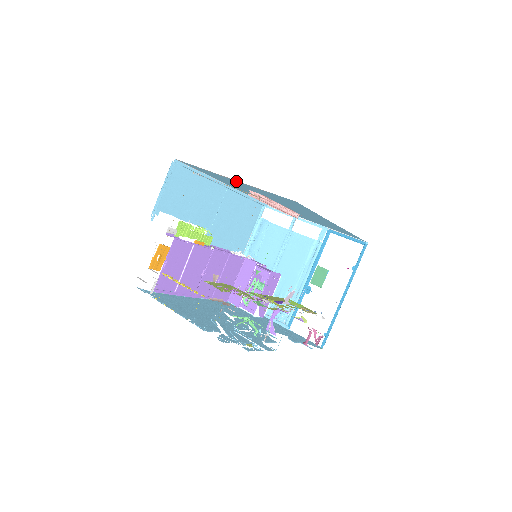
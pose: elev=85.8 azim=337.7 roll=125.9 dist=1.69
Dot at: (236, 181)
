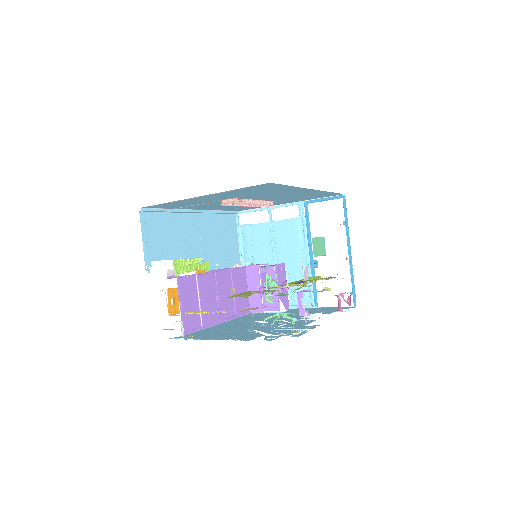
Dot at: (206, 196)
